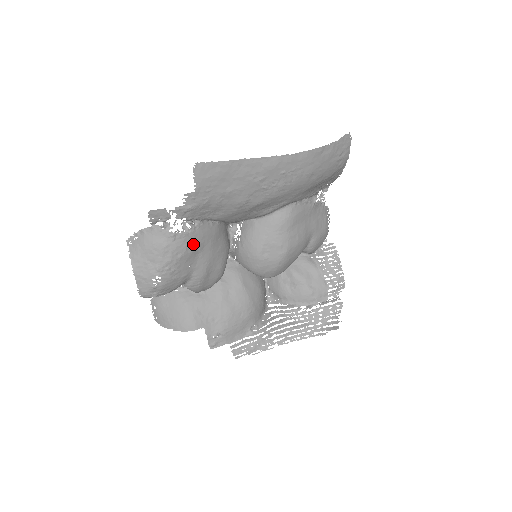
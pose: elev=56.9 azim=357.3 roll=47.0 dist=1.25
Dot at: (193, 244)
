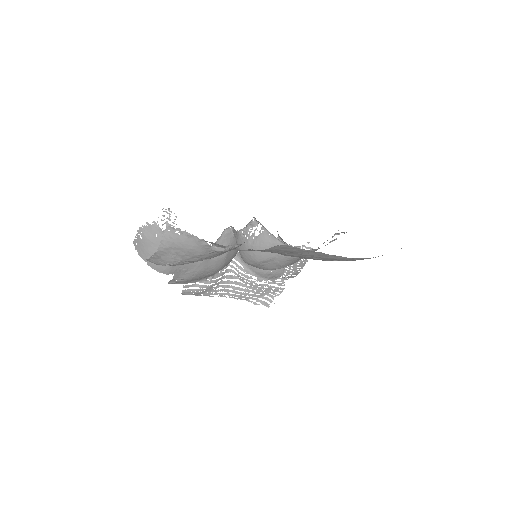
Dot at: (221, 254)
